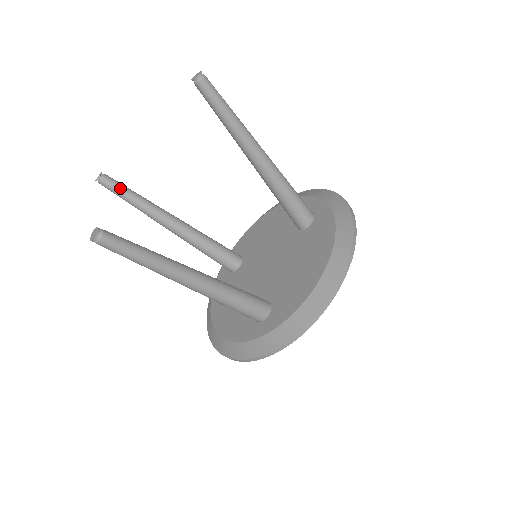
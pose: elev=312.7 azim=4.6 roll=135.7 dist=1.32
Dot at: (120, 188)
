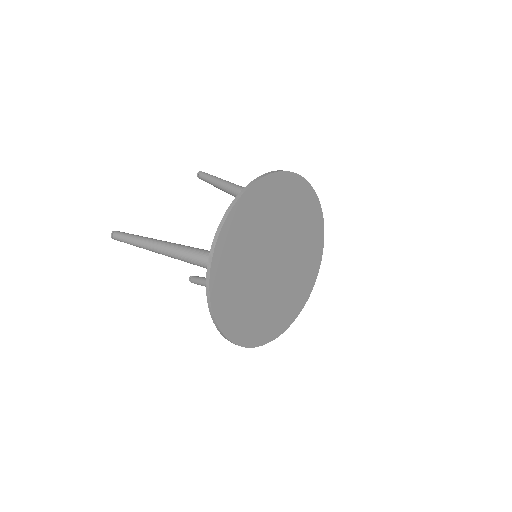
Dot at: (200, 278)
